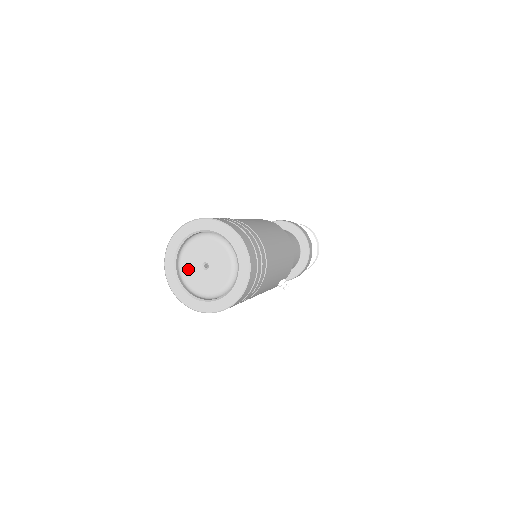
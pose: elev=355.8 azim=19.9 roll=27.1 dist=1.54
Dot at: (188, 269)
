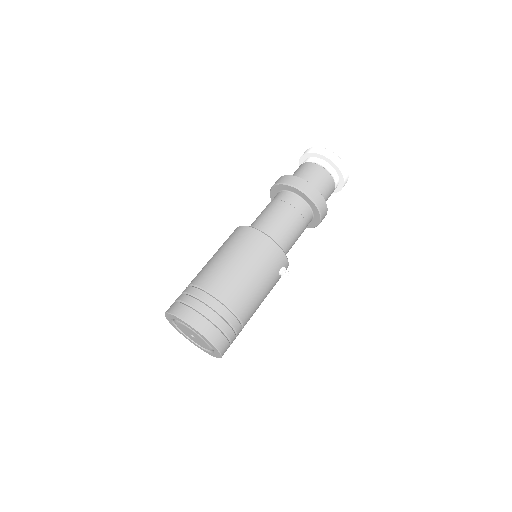
Dot at: (190, 337)
